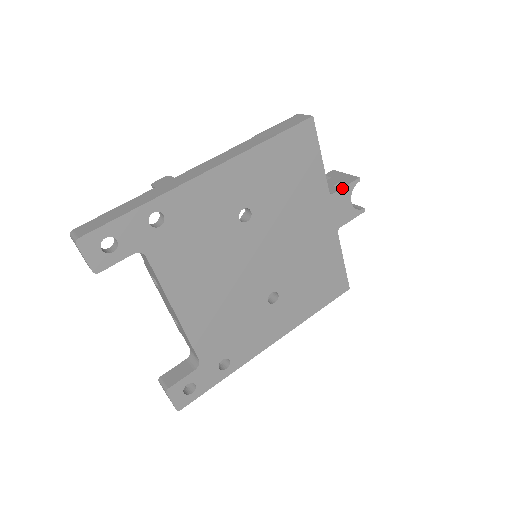
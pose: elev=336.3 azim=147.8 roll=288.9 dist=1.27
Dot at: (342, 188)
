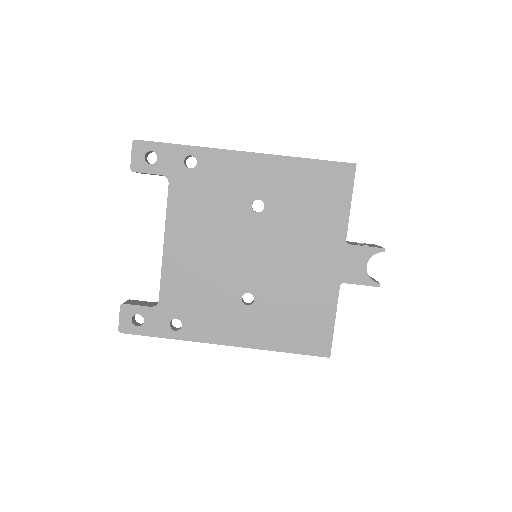
Dot at: (362, 246)
